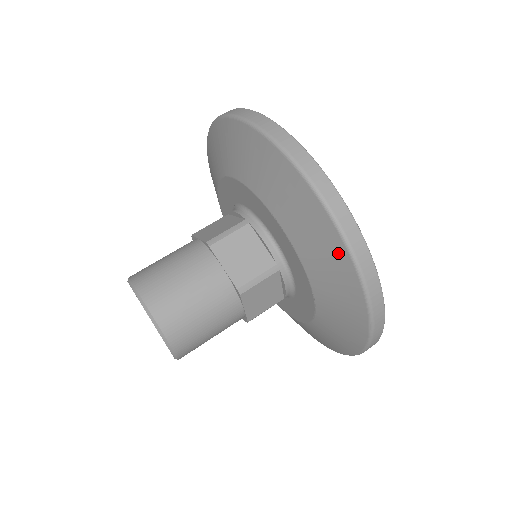
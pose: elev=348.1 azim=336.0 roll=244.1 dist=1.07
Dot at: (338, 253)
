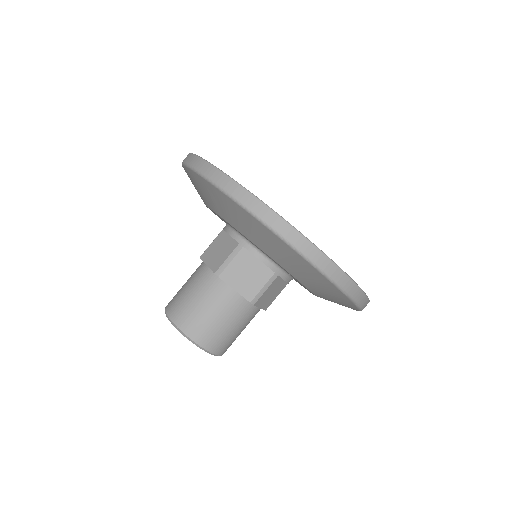
Dot at: (219, 195)
